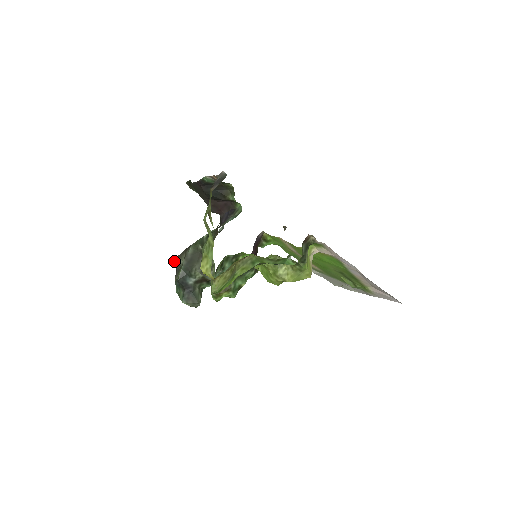
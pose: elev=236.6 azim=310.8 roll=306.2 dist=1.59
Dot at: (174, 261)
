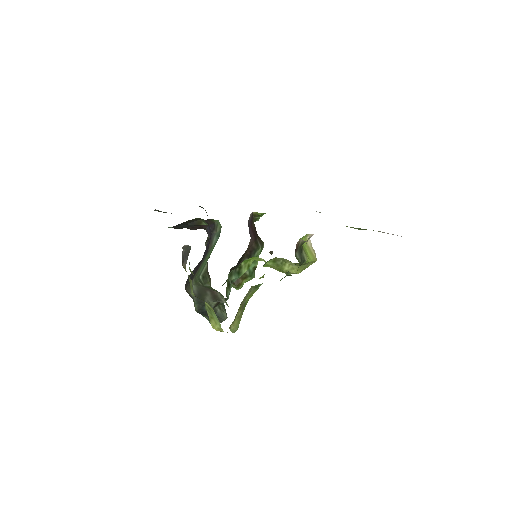
Dot at: occluded
